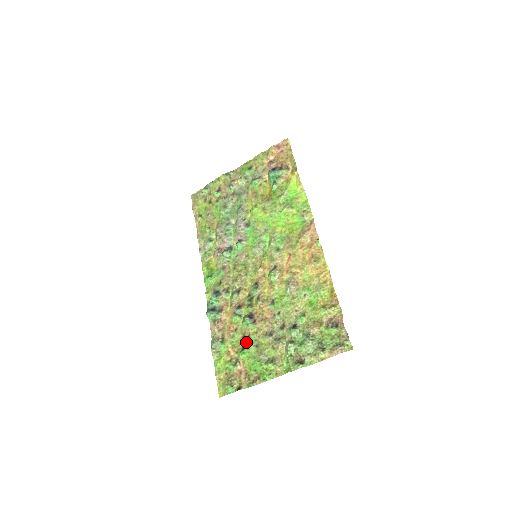
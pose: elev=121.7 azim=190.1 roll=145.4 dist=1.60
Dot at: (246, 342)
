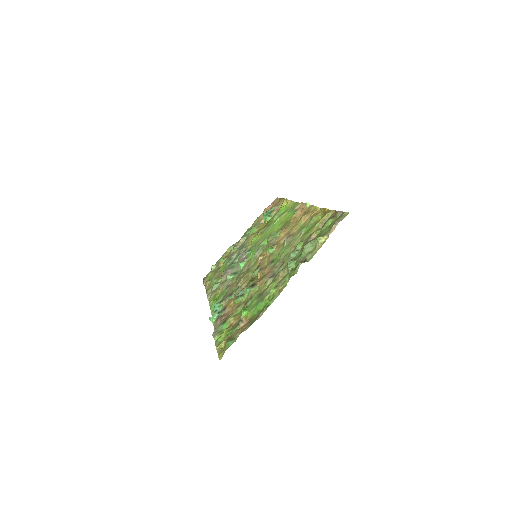
Dot at: (248, 303)
